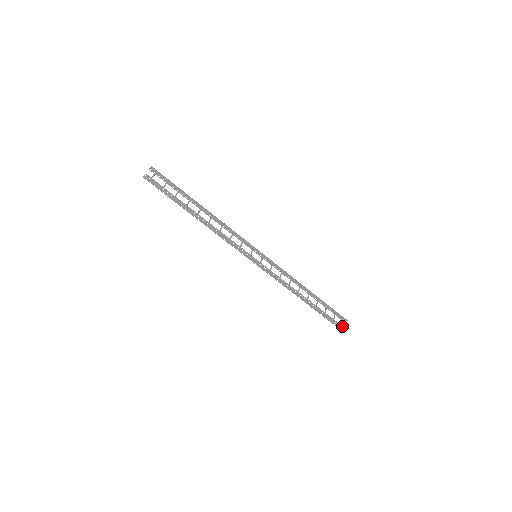
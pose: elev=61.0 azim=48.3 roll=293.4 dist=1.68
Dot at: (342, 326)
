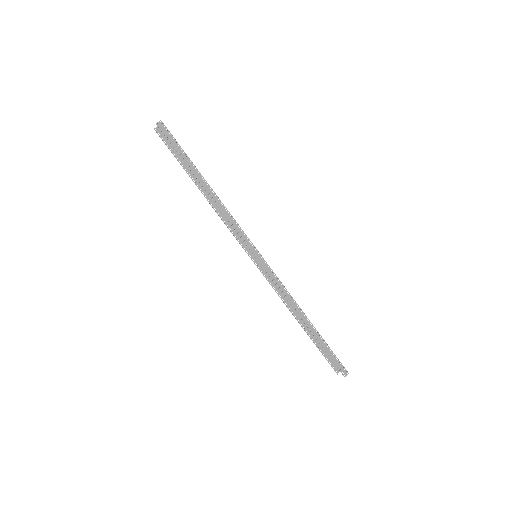
Dot at: (344, 367)
